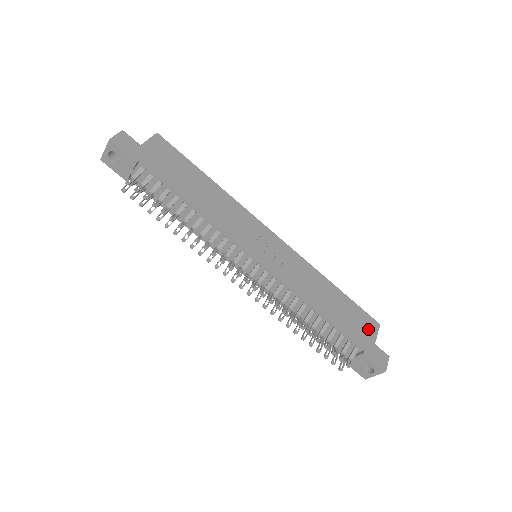
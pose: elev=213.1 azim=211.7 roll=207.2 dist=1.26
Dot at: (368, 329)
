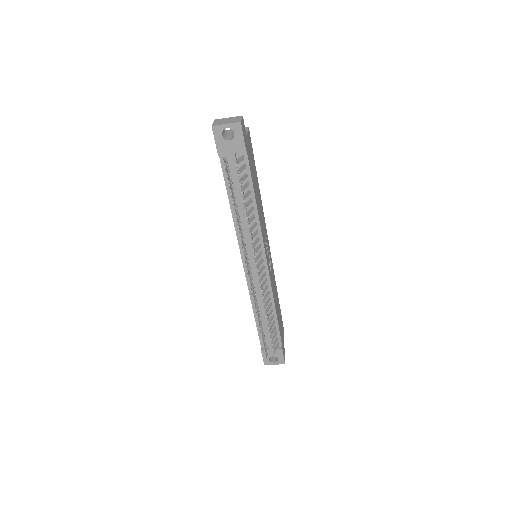
Dot at: occluded
